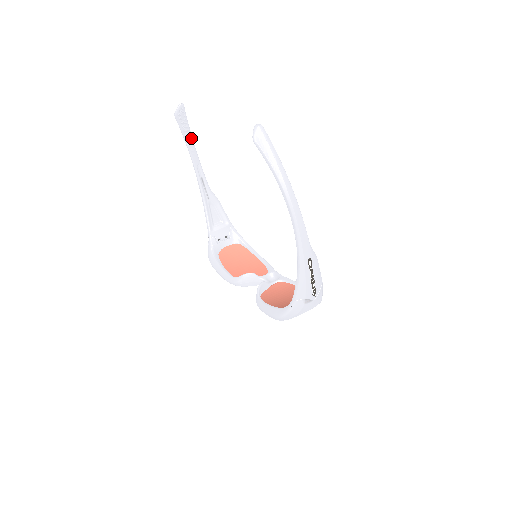
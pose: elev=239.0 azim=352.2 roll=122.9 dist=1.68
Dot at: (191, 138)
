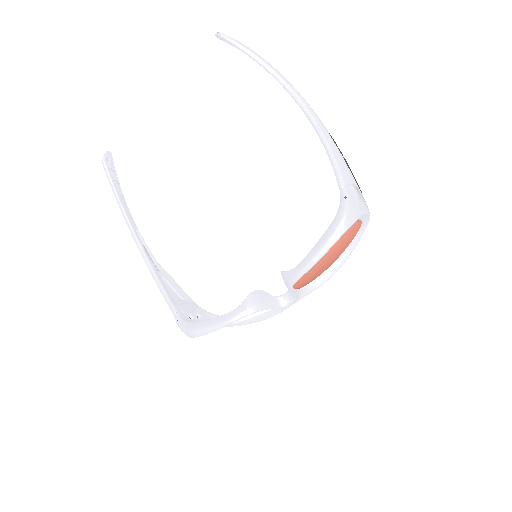
Dot at: (123, 196)
